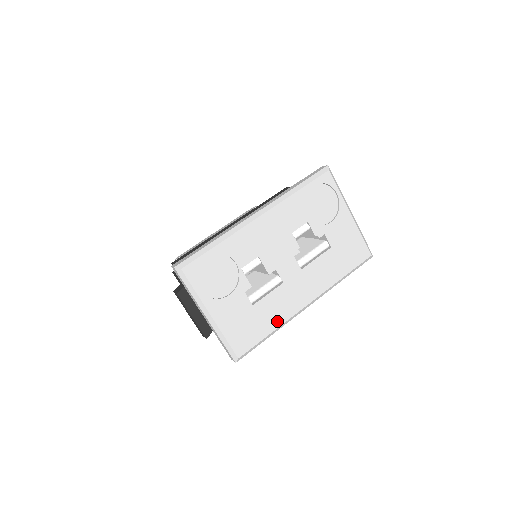
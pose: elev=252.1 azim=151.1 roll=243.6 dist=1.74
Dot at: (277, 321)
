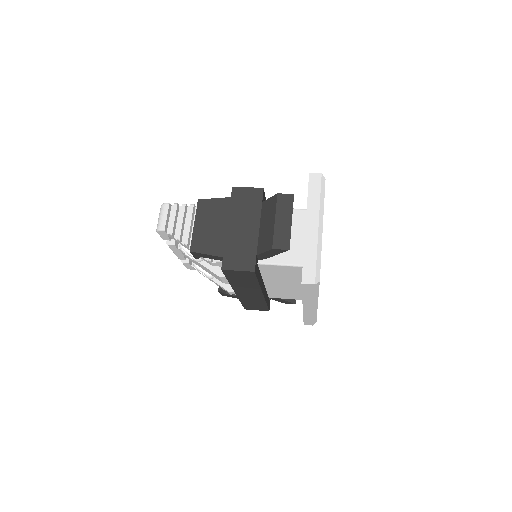
Dot at: occluded
